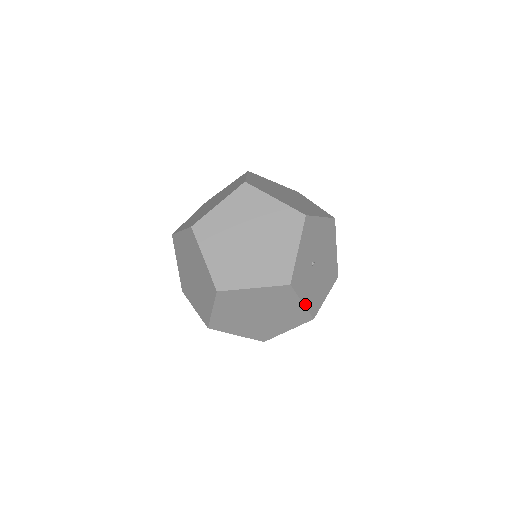
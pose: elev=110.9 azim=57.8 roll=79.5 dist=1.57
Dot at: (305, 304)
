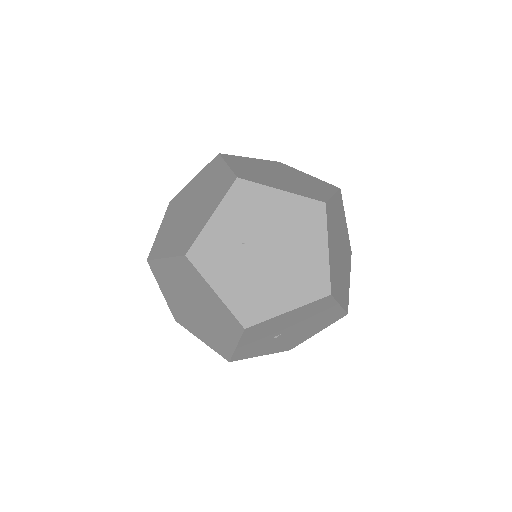
Dot at: (267, 354)
